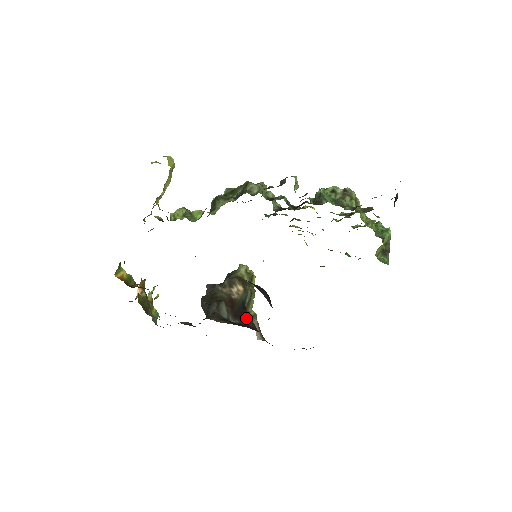
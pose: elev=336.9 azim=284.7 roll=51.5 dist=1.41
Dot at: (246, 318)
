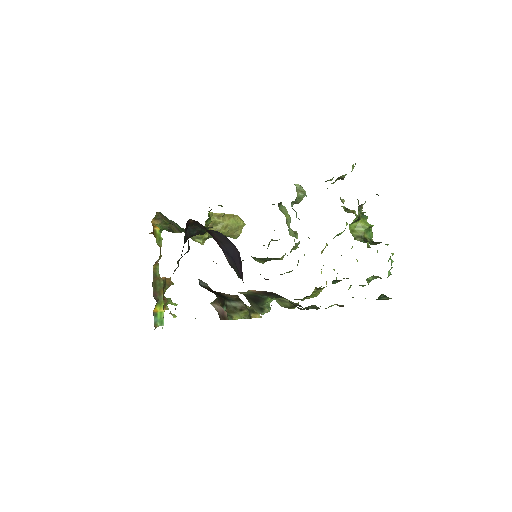
Dot at: occluded
